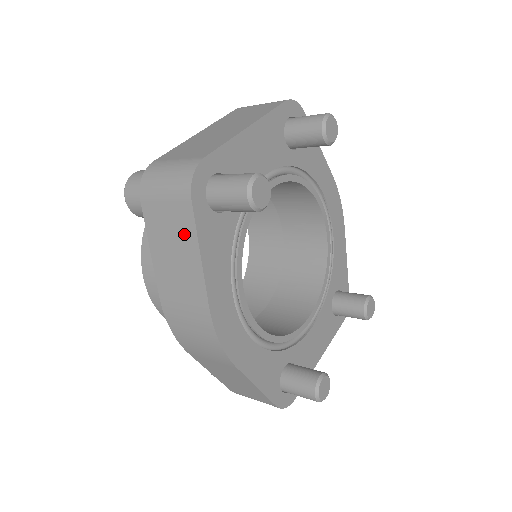
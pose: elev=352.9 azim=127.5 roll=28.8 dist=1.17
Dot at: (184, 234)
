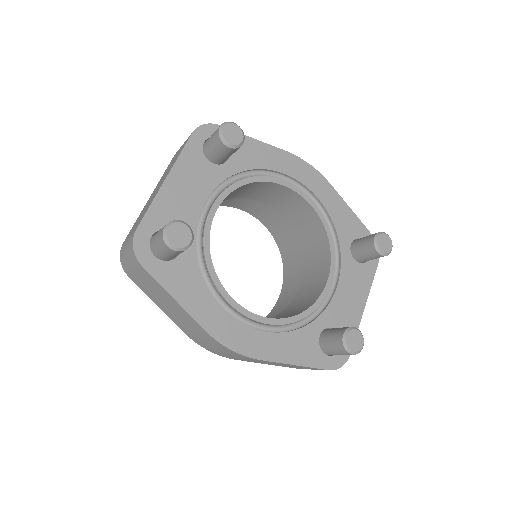
Dot at: (158, 289)
